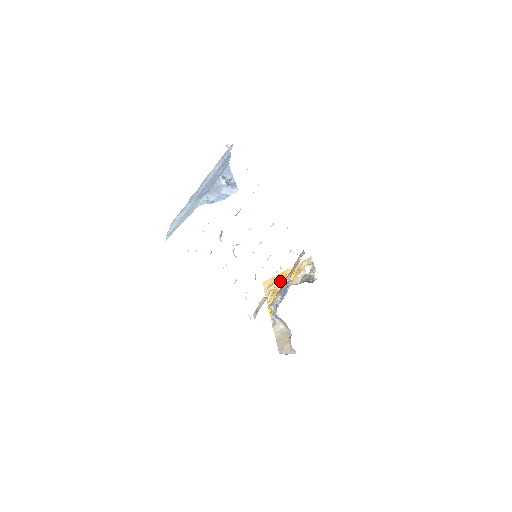
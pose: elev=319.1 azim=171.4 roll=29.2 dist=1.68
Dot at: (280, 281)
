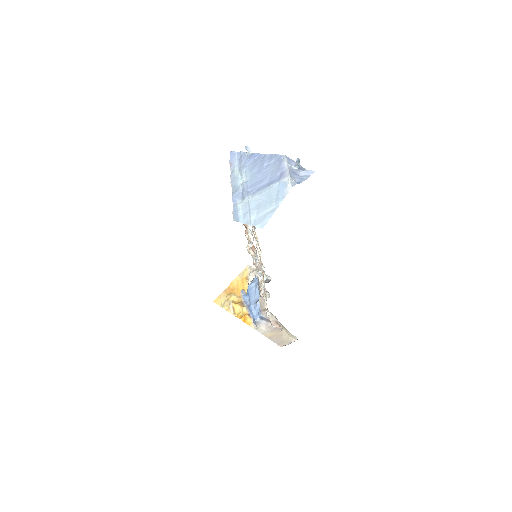
Dot at: (232, 294)
